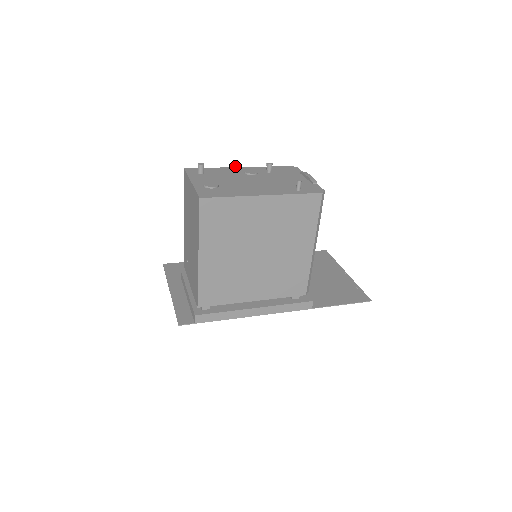
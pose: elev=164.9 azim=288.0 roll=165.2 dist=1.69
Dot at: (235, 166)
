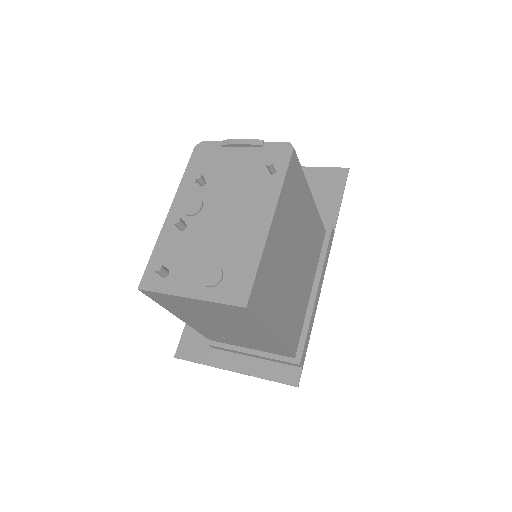
Dot at: (180, 223)
